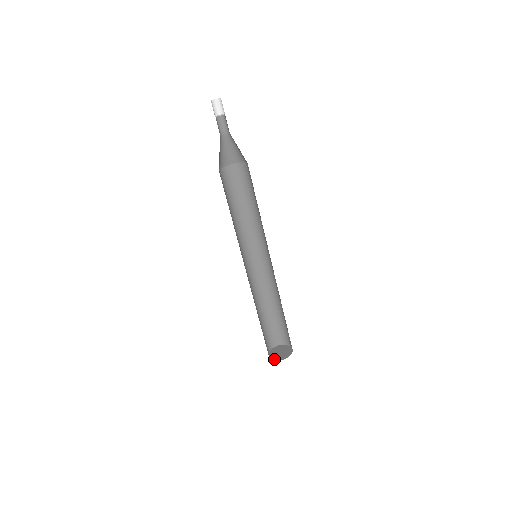
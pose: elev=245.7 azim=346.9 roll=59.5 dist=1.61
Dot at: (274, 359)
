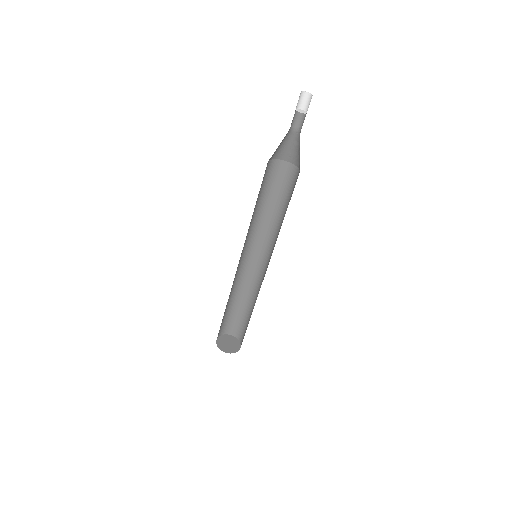
Dot at: (227, 352)
